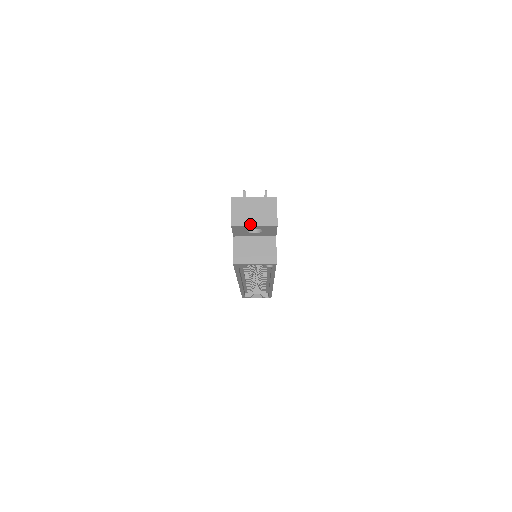
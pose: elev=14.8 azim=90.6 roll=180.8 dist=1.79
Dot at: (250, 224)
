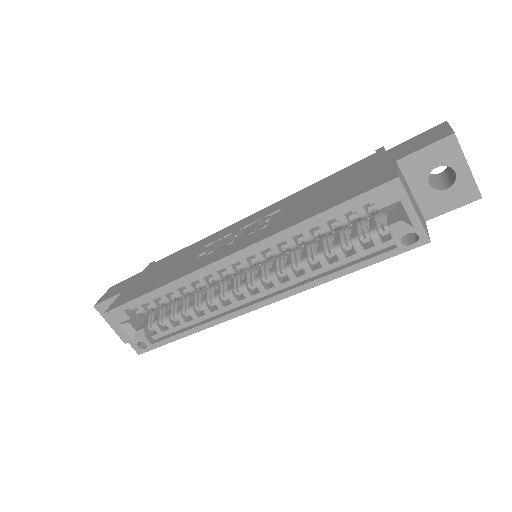
Dot at: occluded
